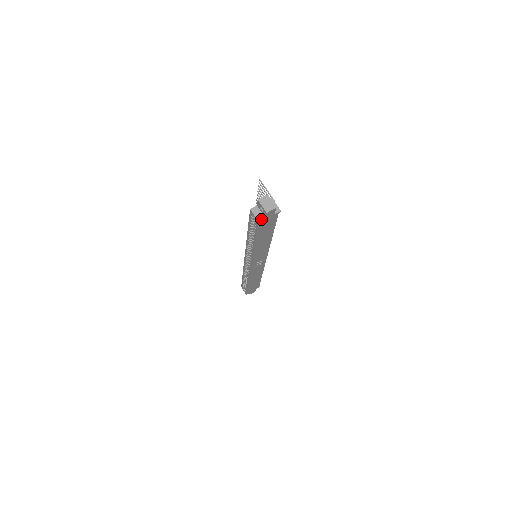
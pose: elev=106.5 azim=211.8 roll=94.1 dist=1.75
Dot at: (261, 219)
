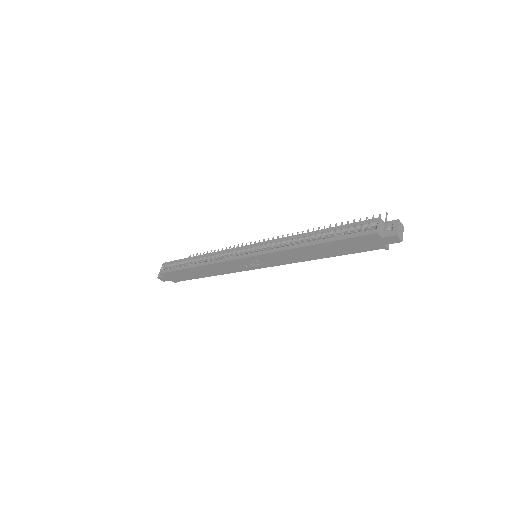
Dot at: (380, 233)
